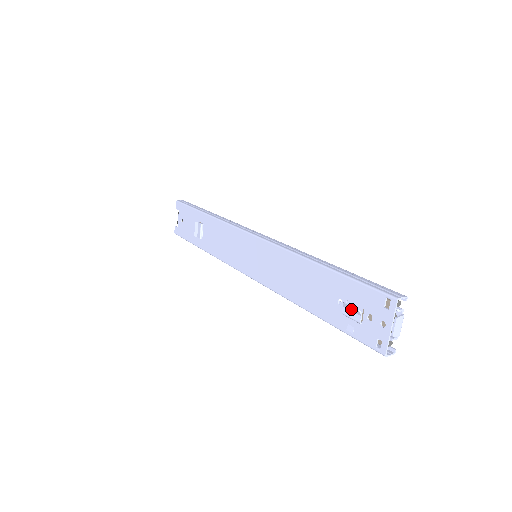
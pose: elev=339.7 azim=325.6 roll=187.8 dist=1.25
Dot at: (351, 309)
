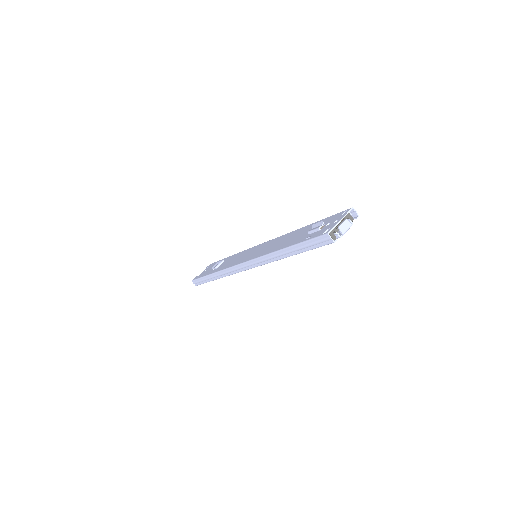
Dot at: (317, 225)
